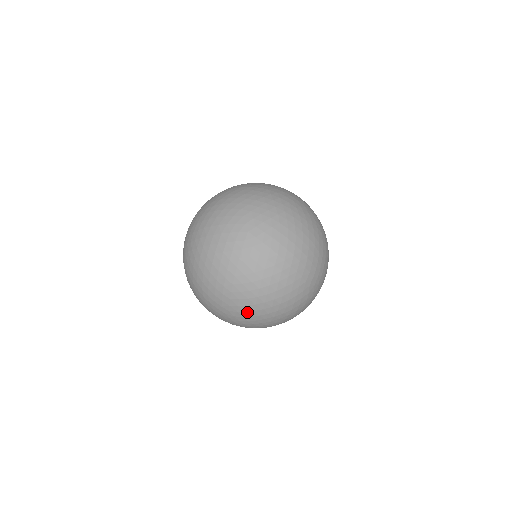
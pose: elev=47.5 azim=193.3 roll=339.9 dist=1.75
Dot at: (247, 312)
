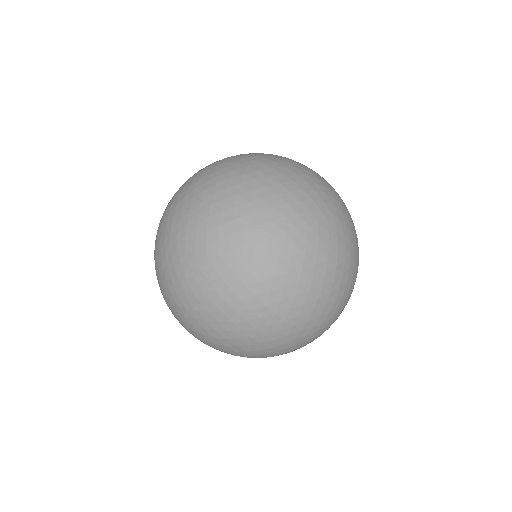
Dot at: (223, 282)
